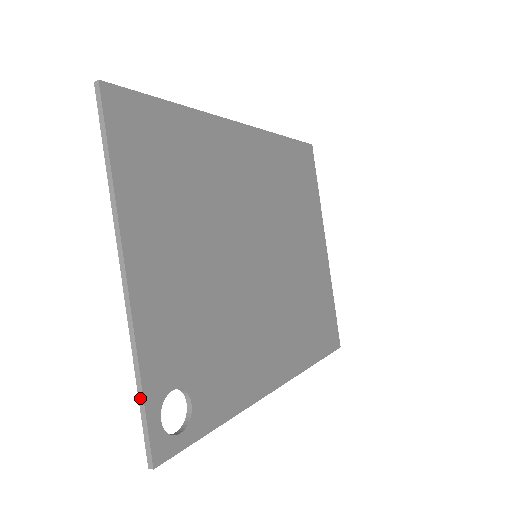
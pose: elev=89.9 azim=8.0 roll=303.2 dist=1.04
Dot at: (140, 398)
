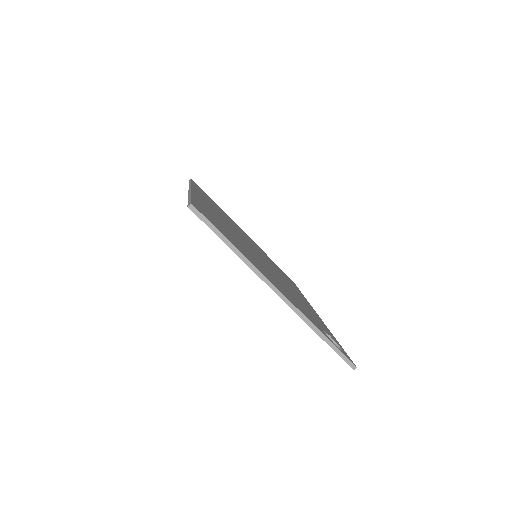
Dot at: (328, 343)
